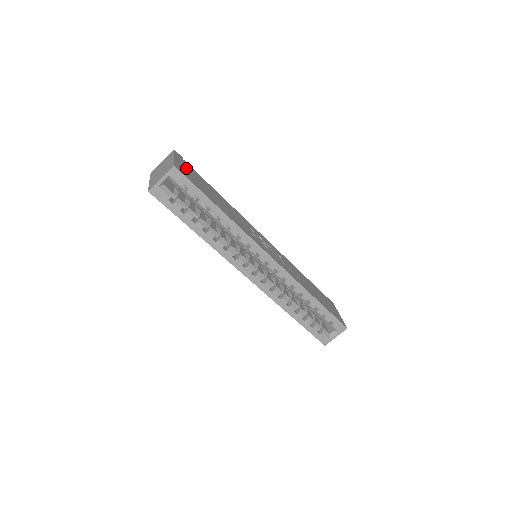
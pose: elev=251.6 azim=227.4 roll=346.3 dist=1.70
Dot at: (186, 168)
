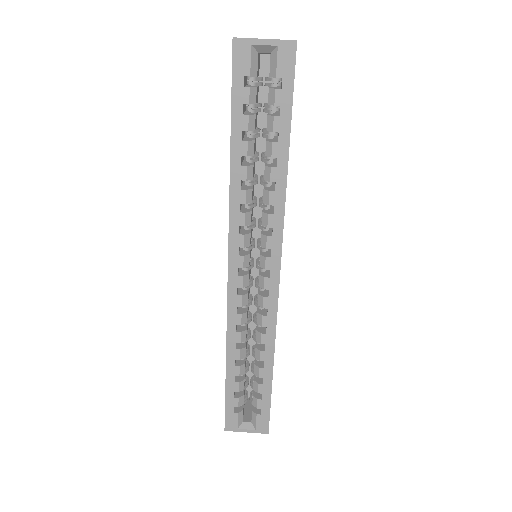
Dot at: occluded
